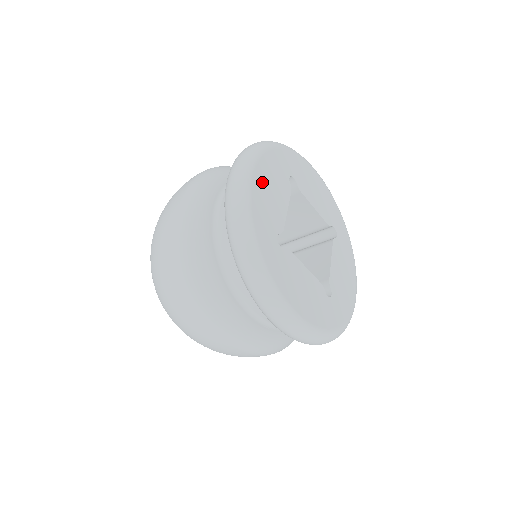
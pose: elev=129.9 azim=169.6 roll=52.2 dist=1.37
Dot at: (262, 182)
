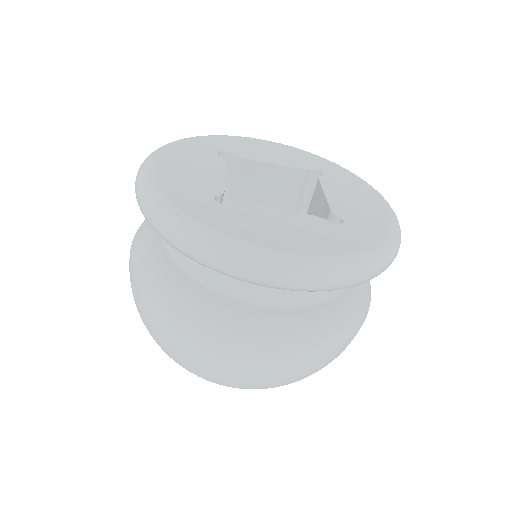
Dot at: (172, 166)
